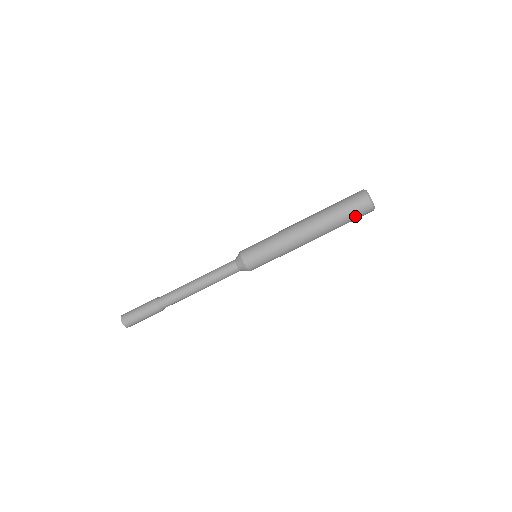
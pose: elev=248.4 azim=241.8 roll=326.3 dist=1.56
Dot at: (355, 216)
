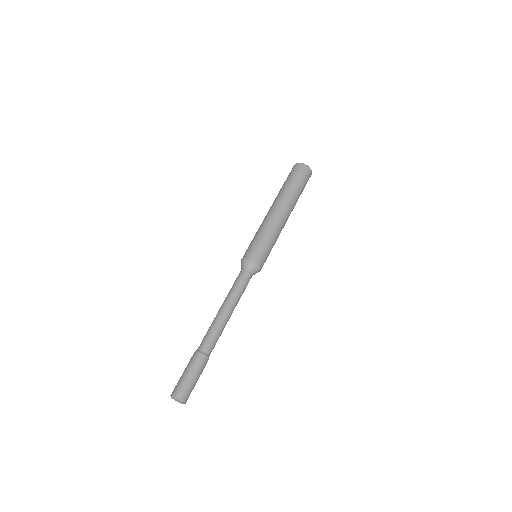
Dot at: (305, 184)
